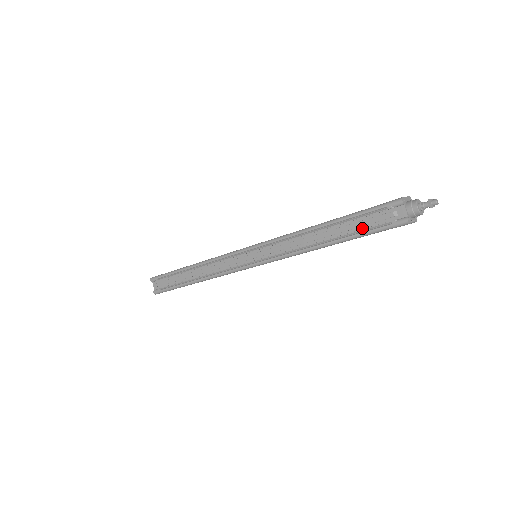
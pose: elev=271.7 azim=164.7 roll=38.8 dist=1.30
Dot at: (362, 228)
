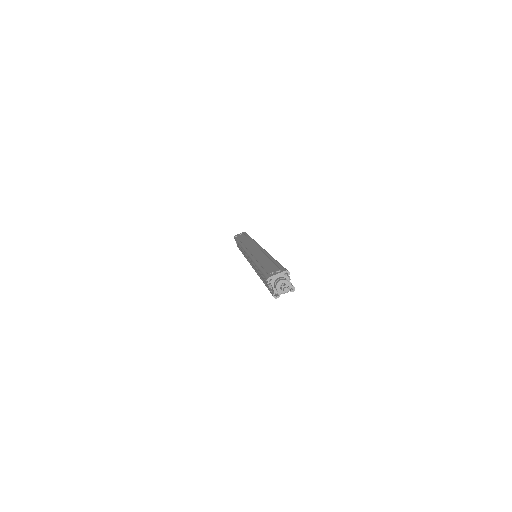
Dot at: occluded
